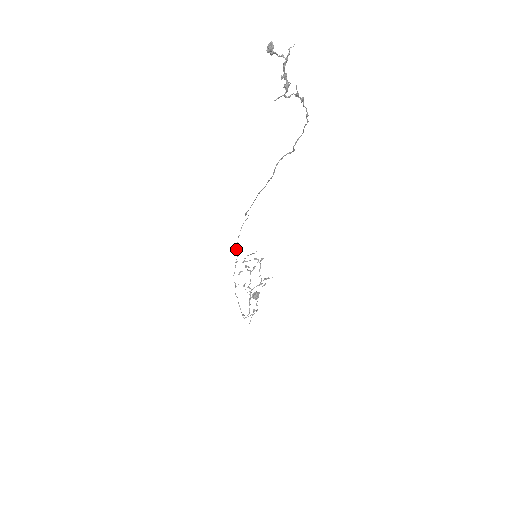
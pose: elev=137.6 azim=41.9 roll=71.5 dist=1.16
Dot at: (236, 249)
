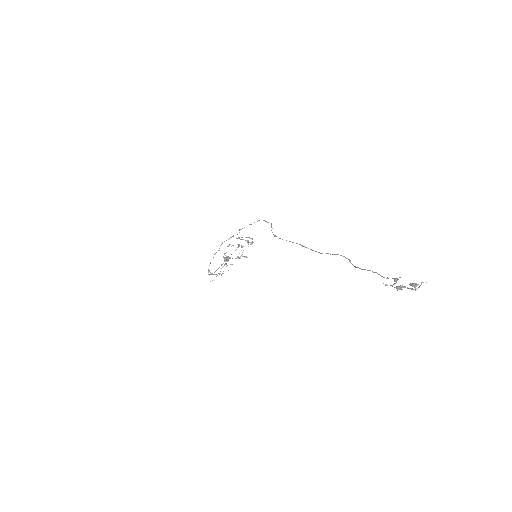
Dot at: occluded
